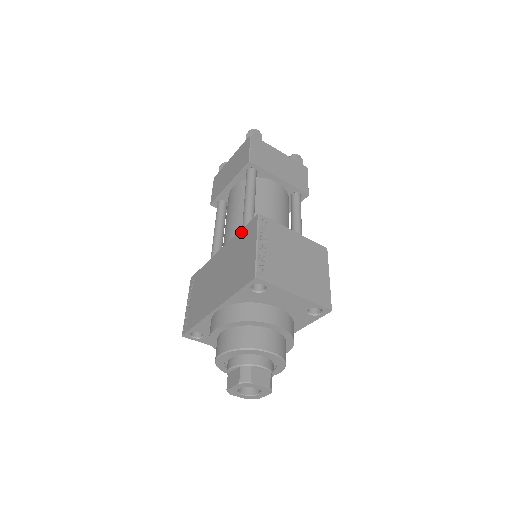
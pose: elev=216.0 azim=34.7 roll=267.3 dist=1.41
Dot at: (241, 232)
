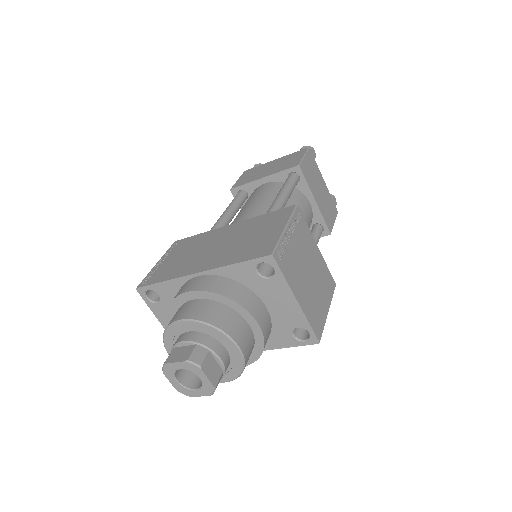
Dot at: (266, 215)
